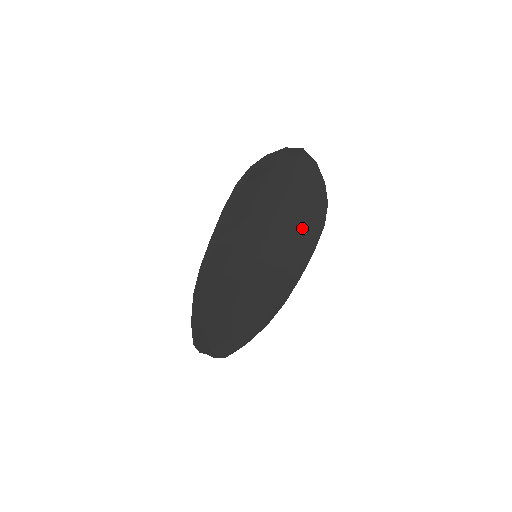
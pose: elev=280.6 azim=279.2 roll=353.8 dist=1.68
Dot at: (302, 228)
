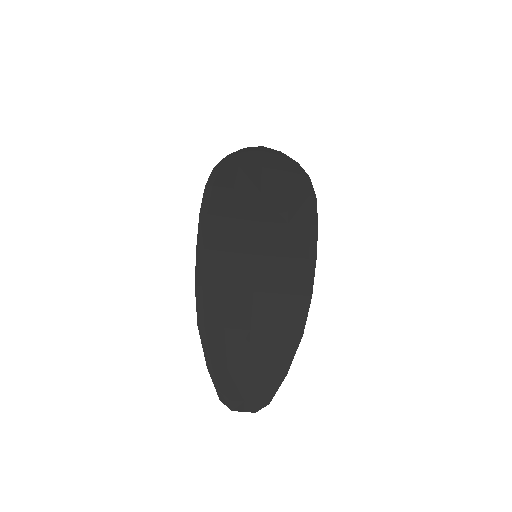
Dot at: (294, 208)
